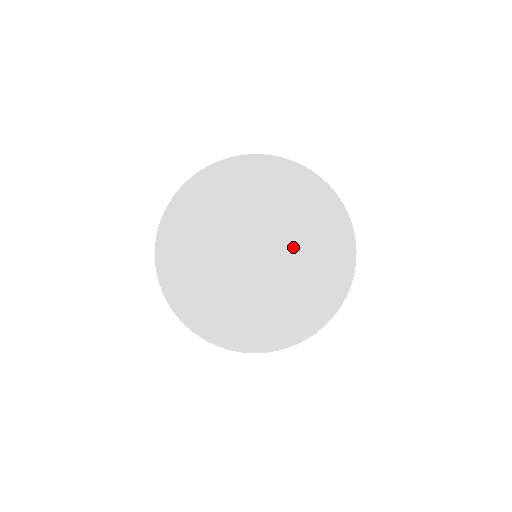
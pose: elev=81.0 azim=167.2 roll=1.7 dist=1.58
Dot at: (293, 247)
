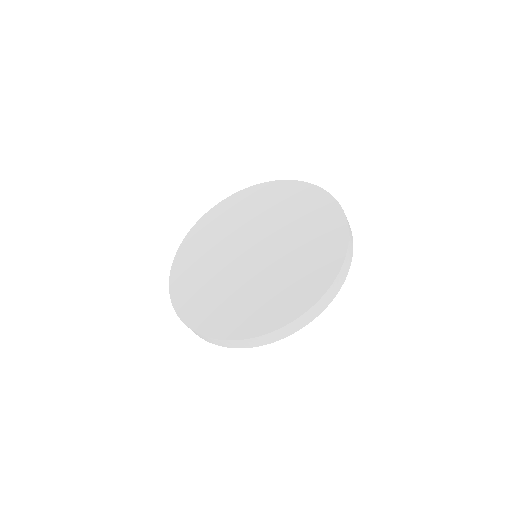
Dot at: (283, 230)
